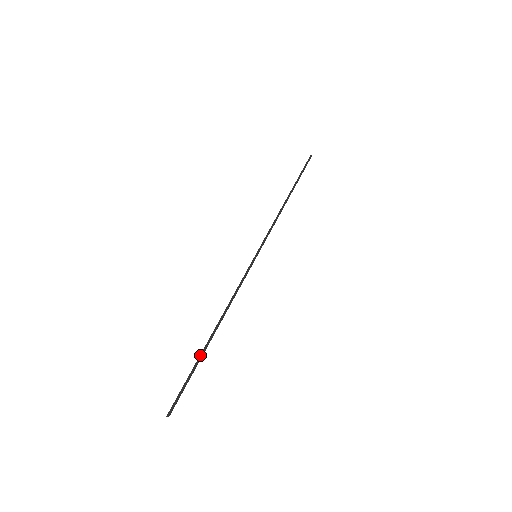
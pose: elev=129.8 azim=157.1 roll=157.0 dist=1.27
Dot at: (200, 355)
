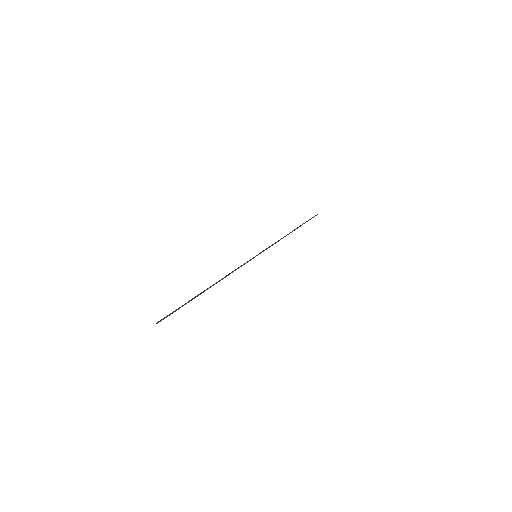
Dot at: (194, 297)
